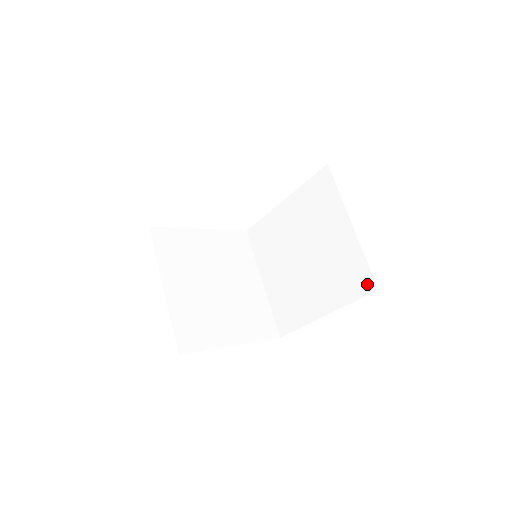
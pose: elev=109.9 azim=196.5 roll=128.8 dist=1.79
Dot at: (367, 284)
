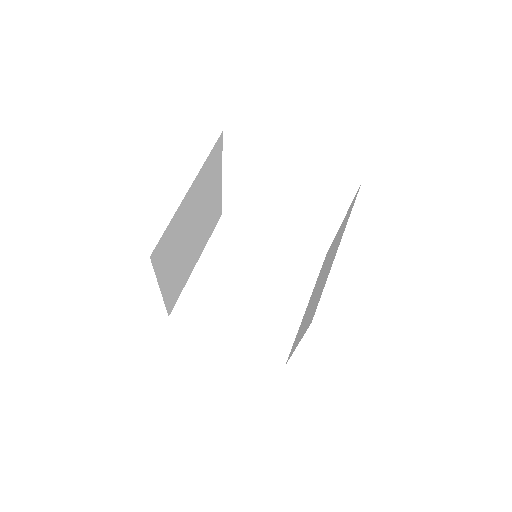
Dot at: (313, 315)
